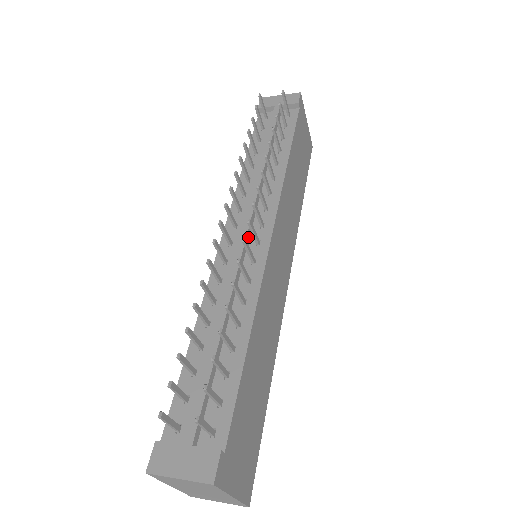
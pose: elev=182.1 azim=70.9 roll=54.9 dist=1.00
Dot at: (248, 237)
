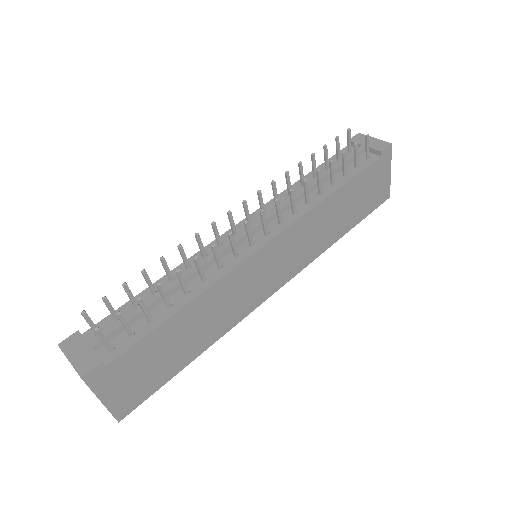
Dot at: occluded
